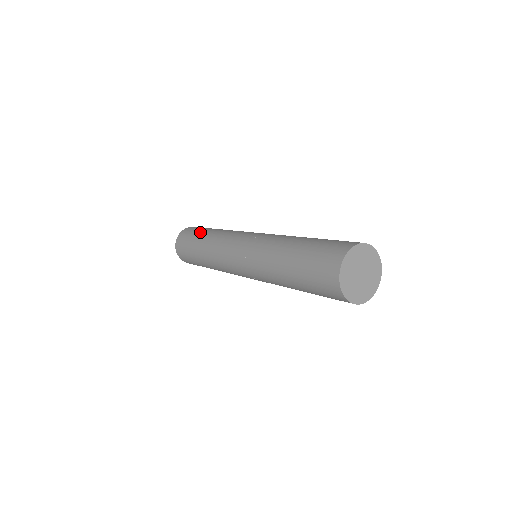
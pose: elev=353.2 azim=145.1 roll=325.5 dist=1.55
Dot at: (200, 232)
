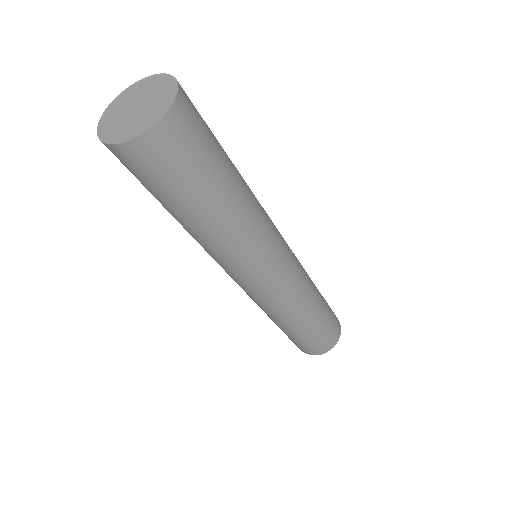
Dot at: occluded
